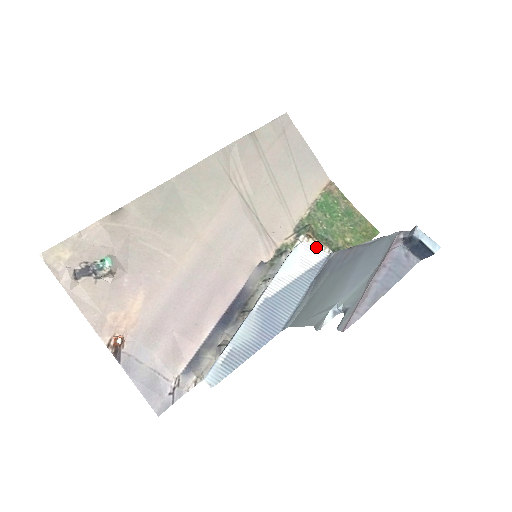
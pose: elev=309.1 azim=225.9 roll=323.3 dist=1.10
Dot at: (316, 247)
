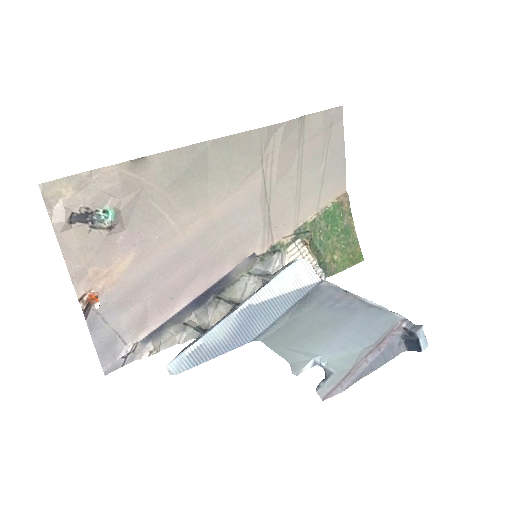
Dot at: (313, 269)
